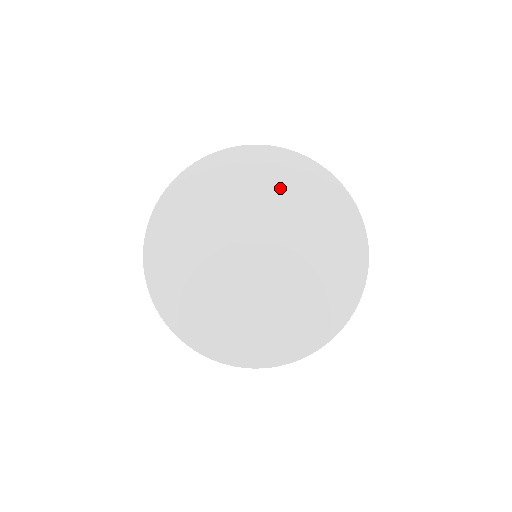
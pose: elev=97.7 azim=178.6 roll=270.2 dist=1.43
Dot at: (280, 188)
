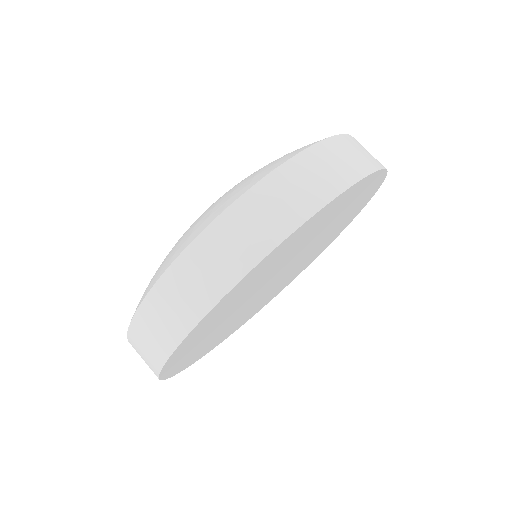
Dot at: (344, 213)
